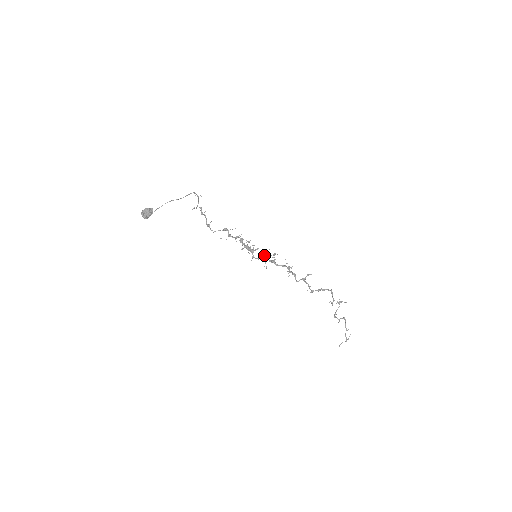
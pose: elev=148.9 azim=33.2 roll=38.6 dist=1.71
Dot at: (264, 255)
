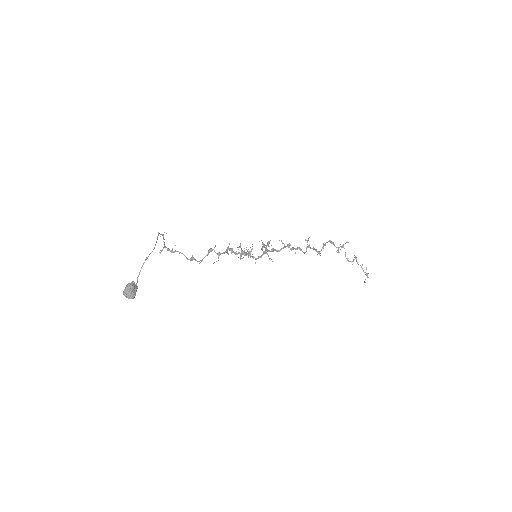
Dot at: (262, 250)
